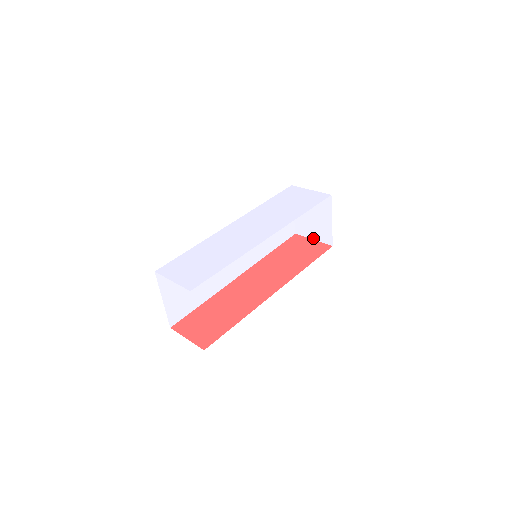
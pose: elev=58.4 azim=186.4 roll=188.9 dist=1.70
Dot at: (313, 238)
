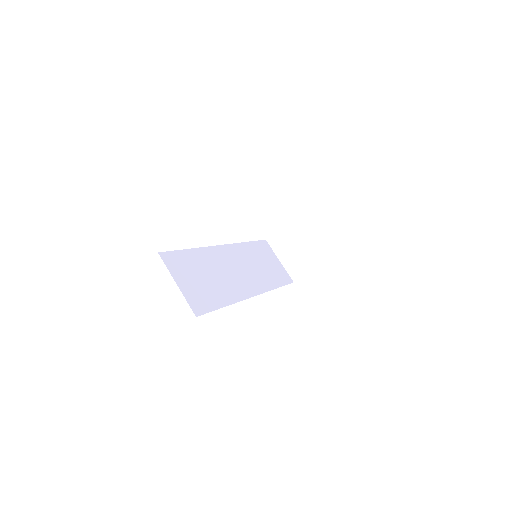
Dot at: (309, 269)
